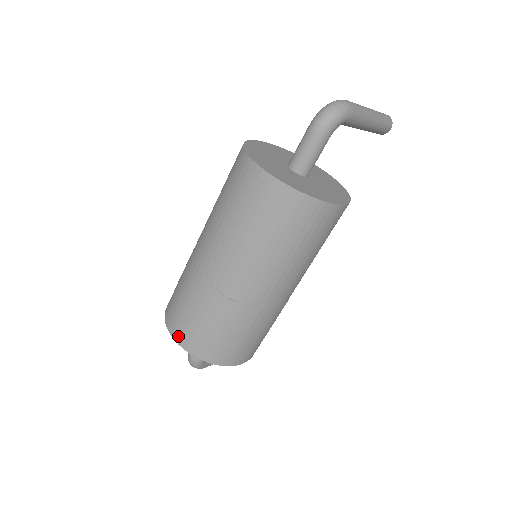
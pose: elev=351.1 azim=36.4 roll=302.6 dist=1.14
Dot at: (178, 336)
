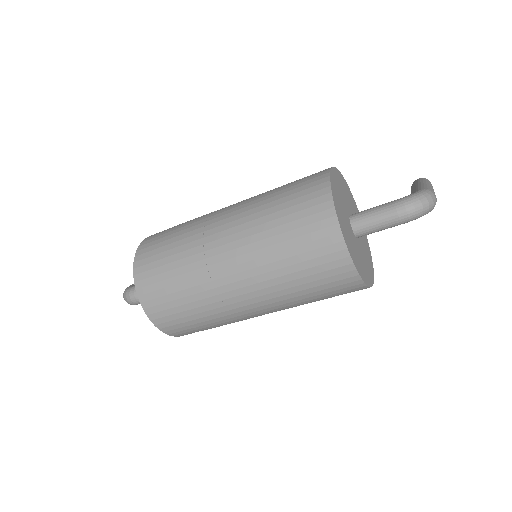
Dot at: (146, 301)
